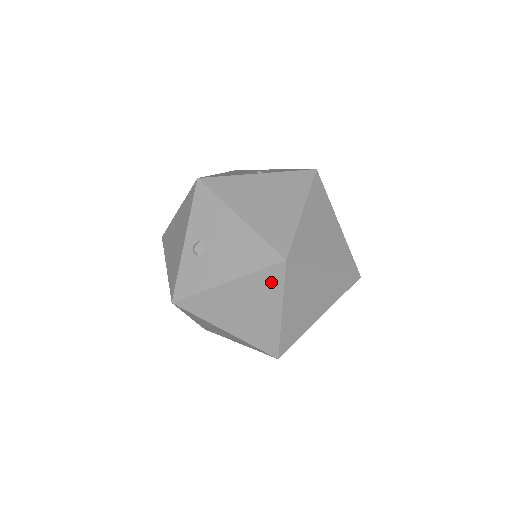
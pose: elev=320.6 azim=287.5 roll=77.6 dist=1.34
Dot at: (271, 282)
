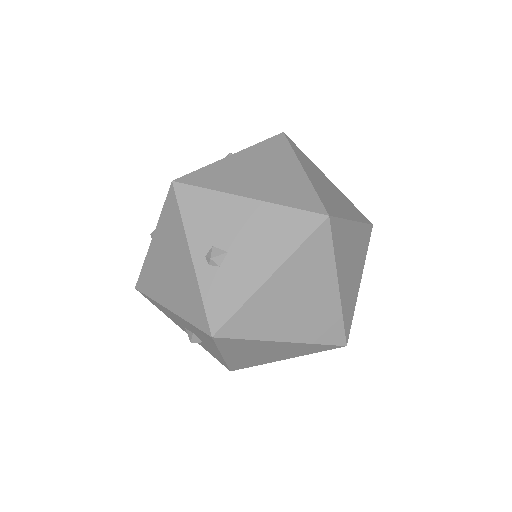
Dot at: (319, 252)
